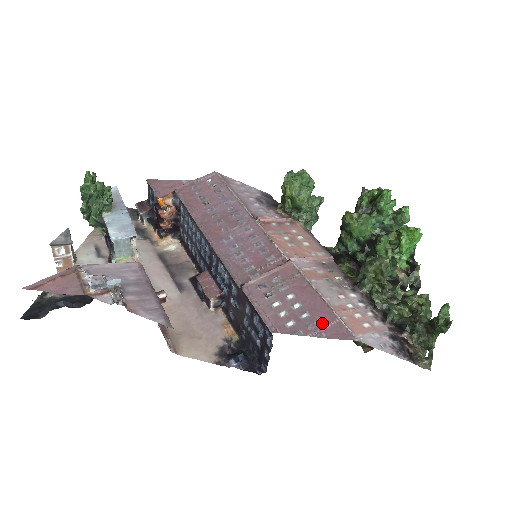
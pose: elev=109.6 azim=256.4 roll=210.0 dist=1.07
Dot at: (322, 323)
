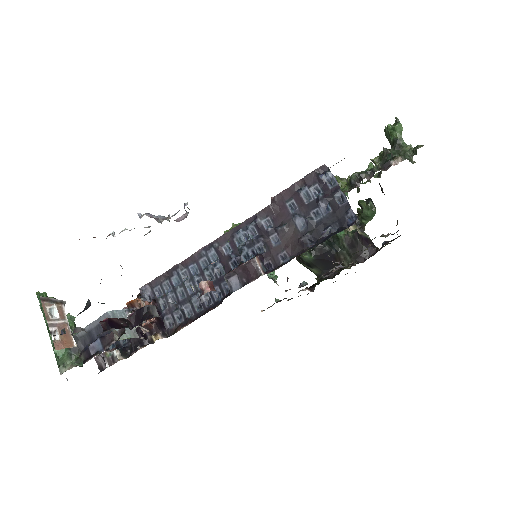
Dot at: occluded
